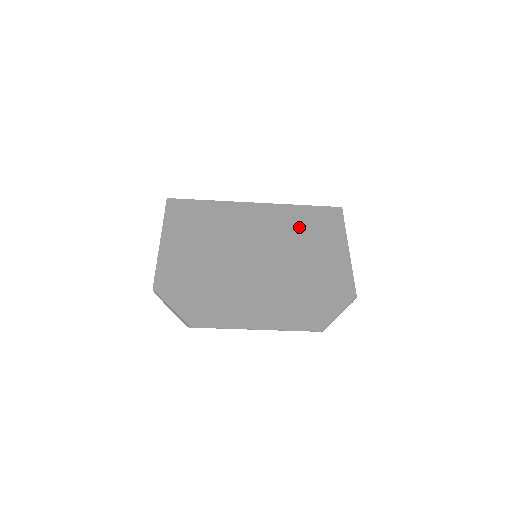
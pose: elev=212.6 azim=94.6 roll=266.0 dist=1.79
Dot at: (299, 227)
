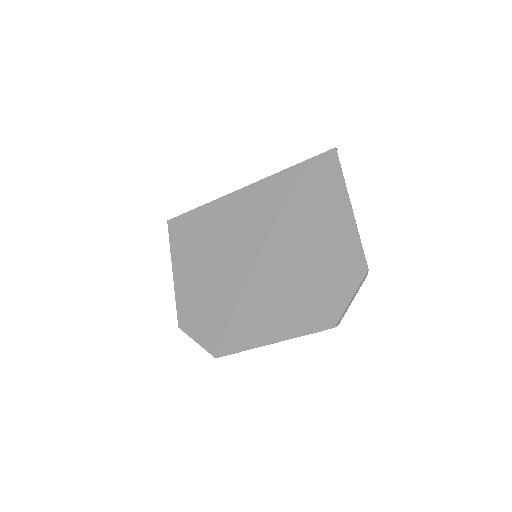
Dot at: (292, 199)
